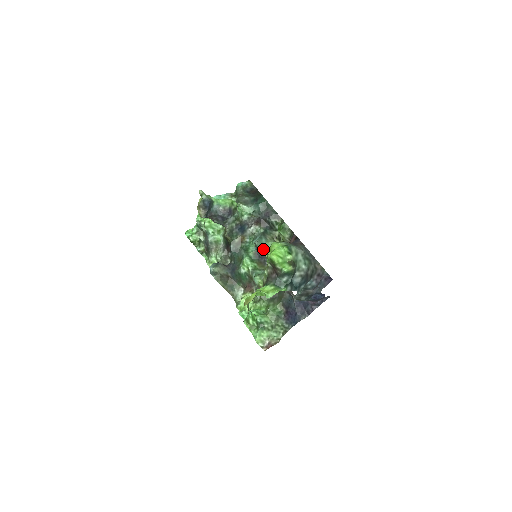
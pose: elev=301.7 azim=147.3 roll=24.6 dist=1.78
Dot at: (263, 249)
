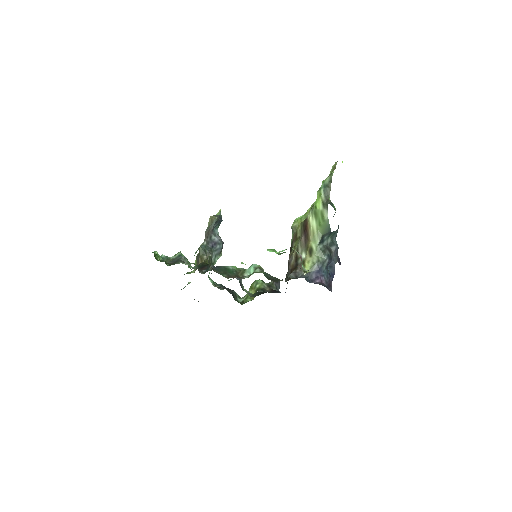
Dot at: (241, 282)
